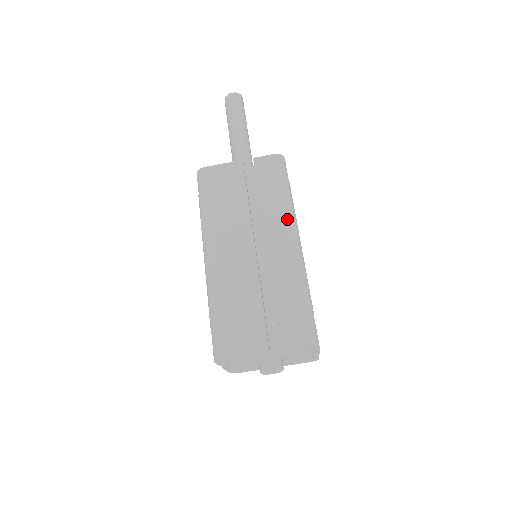
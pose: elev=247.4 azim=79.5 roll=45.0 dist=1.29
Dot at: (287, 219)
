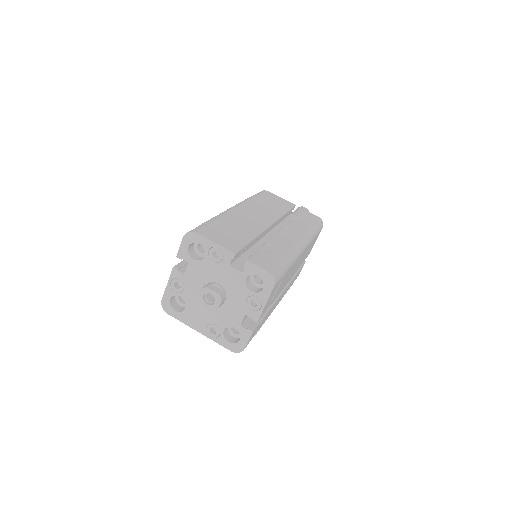
Dot at: (305, 234)
